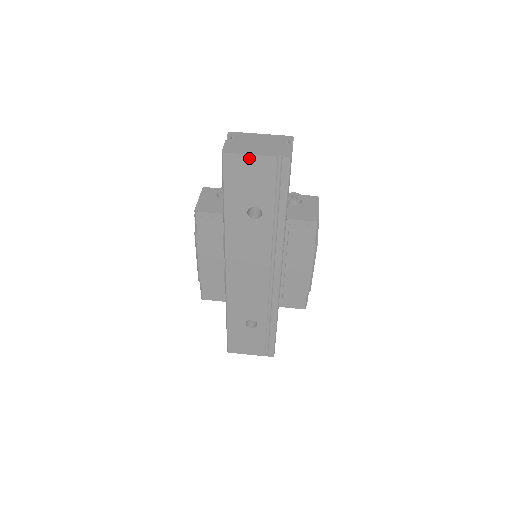
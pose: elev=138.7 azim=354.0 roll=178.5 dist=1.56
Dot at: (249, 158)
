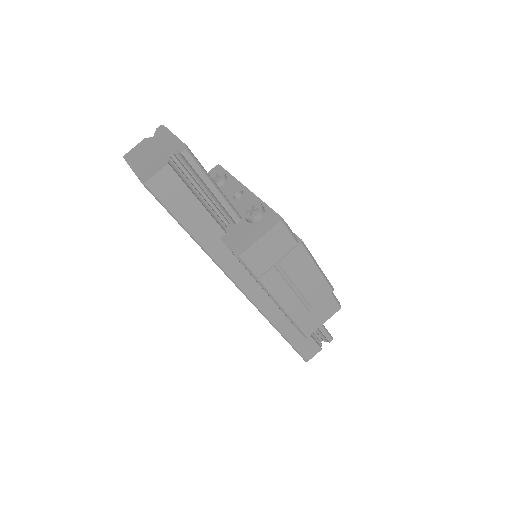
Dot at: occluded
